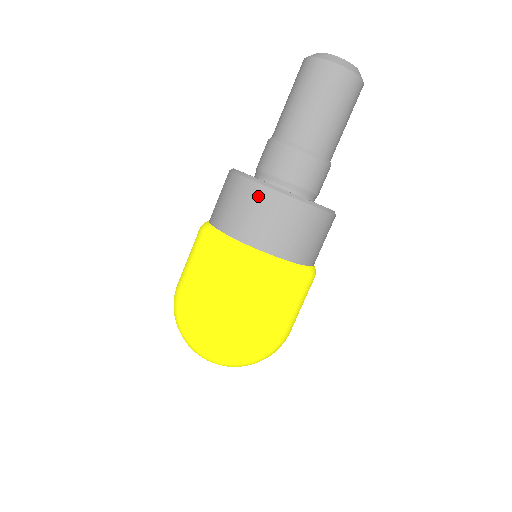
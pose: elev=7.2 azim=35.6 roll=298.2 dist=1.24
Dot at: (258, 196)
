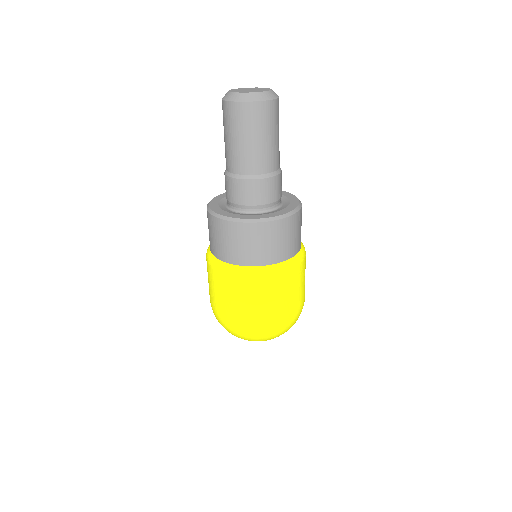
Dot at: (229, 230)
